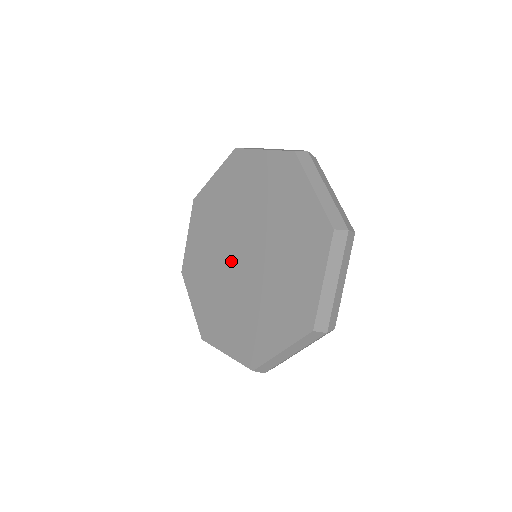
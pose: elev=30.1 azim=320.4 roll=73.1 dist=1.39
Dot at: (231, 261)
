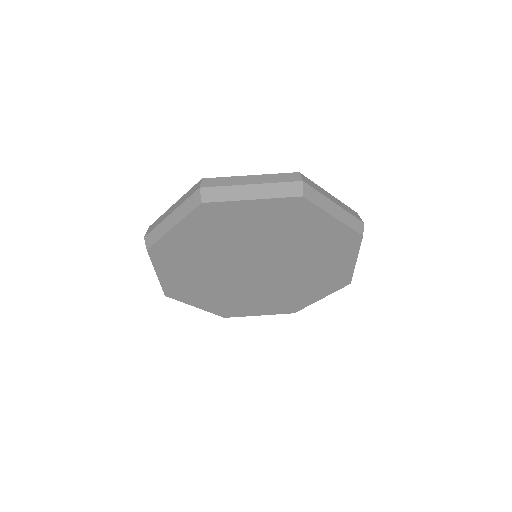
Dot at: (238, 267)
